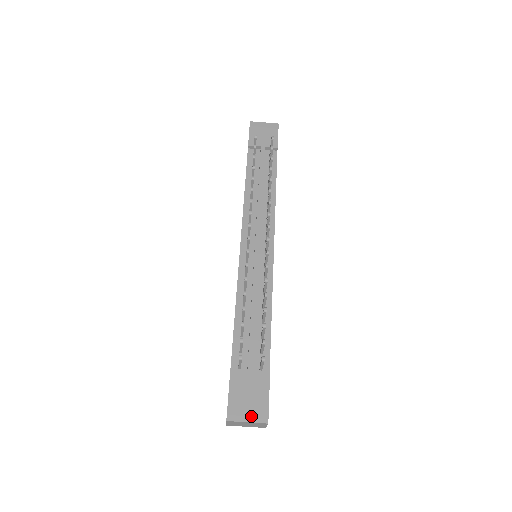
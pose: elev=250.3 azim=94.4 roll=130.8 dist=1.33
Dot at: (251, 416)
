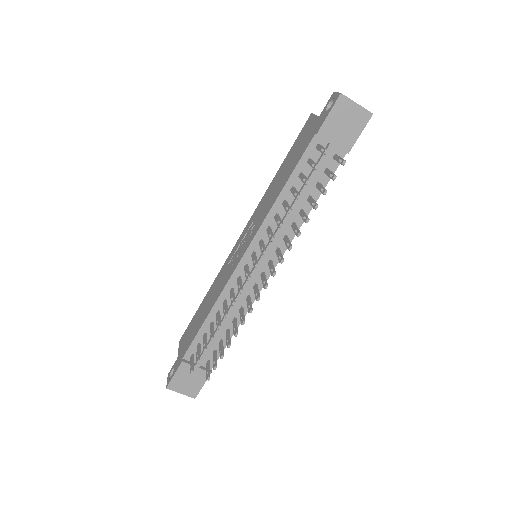
Dot at: (185, 391)
